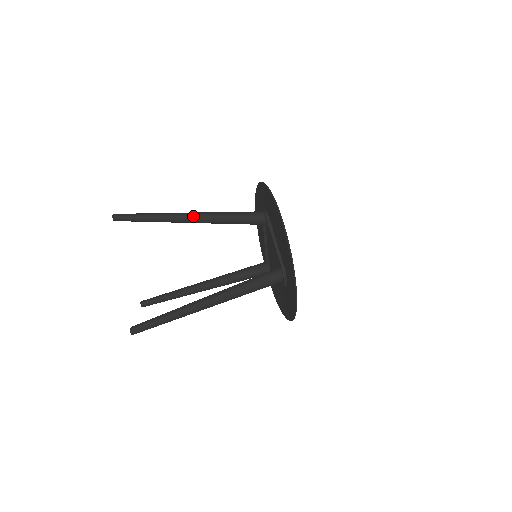
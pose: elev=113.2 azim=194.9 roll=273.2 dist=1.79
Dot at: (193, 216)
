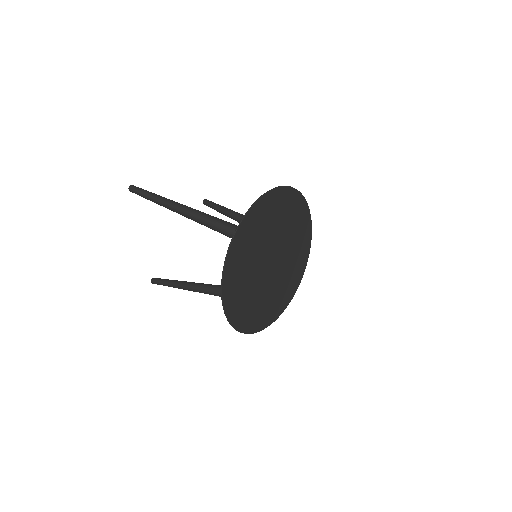
Dot at: (187, 217)
